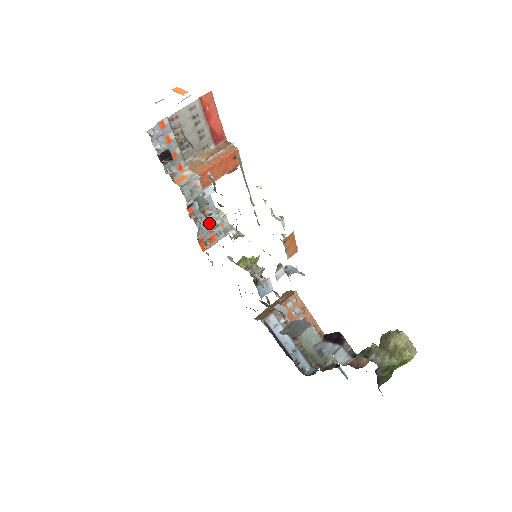
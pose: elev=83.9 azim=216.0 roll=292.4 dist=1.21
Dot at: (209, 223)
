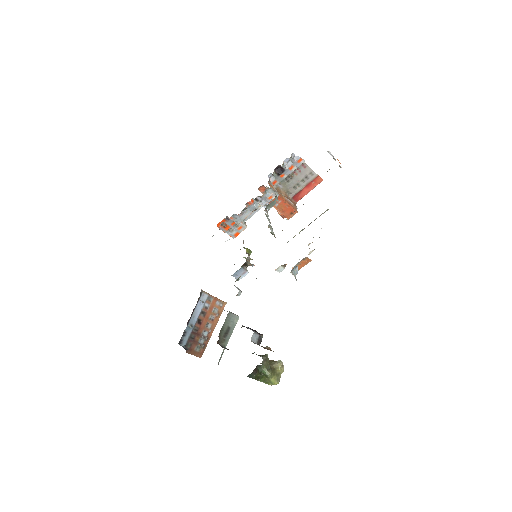
Dot at: (244, 218)
